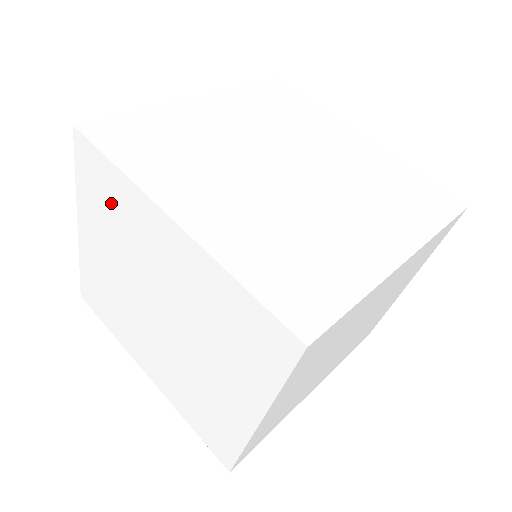
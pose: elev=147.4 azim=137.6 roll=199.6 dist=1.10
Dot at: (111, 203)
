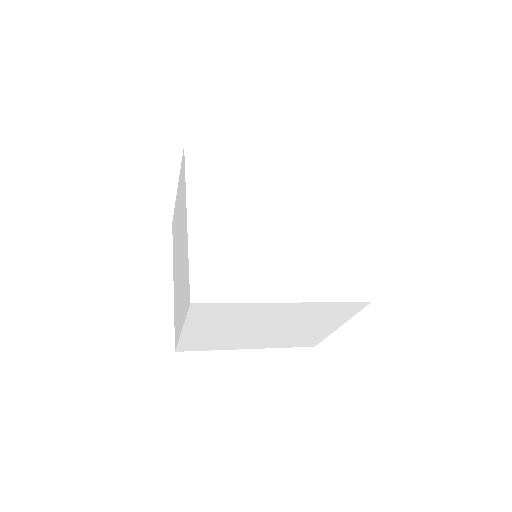
Dot at: (182, 191)
